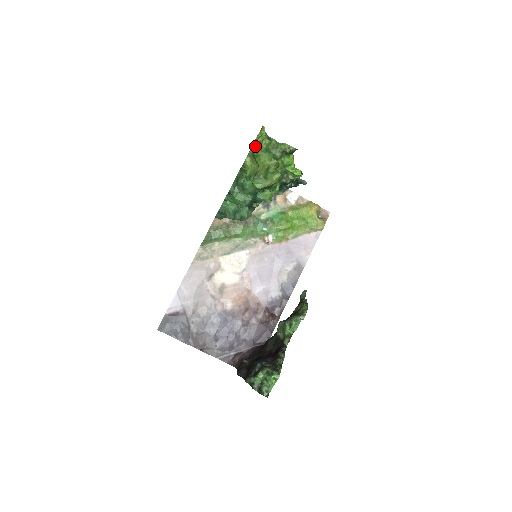
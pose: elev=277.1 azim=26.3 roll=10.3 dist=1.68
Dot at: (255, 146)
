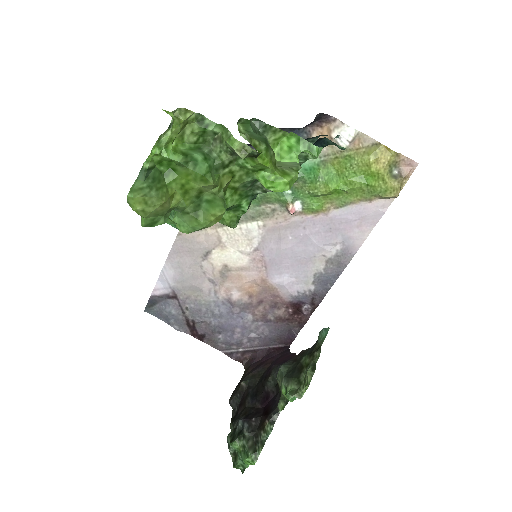
Dot at: (155, 156)
